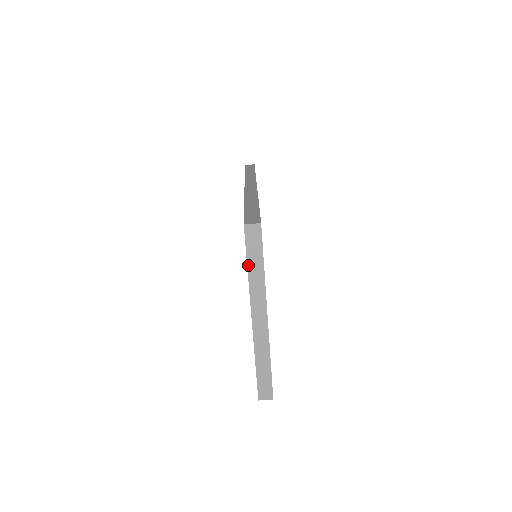
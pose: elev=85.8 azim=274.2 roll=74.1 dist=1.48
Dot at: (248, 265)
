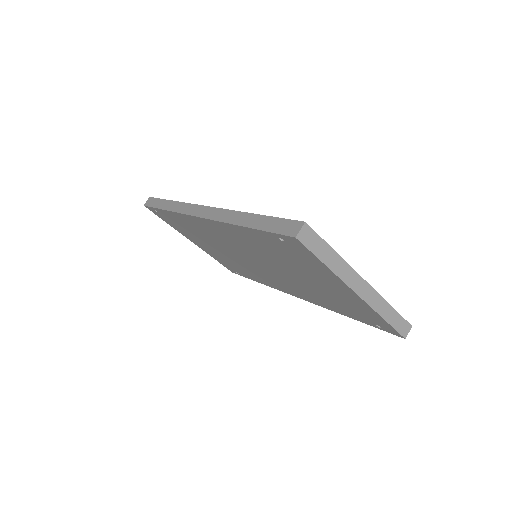
Dot at: (323, 262)
